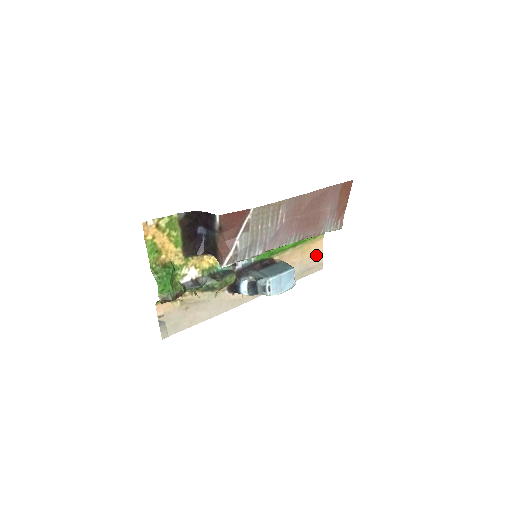
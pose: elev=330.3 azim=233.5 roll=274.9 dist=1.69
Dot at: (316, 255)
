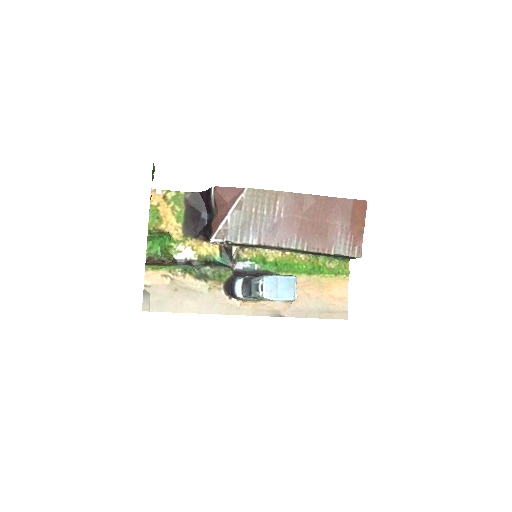
Dot at: (339, 298)
